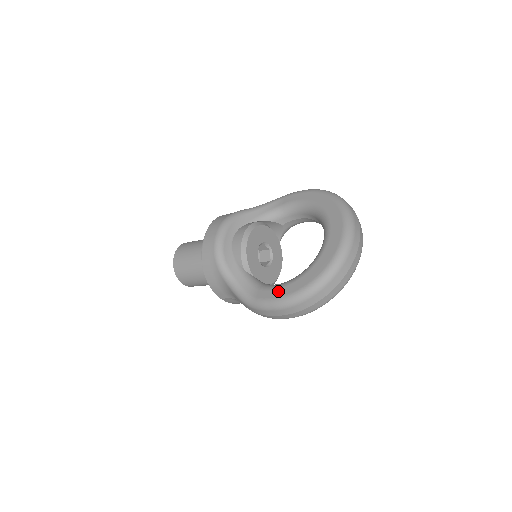
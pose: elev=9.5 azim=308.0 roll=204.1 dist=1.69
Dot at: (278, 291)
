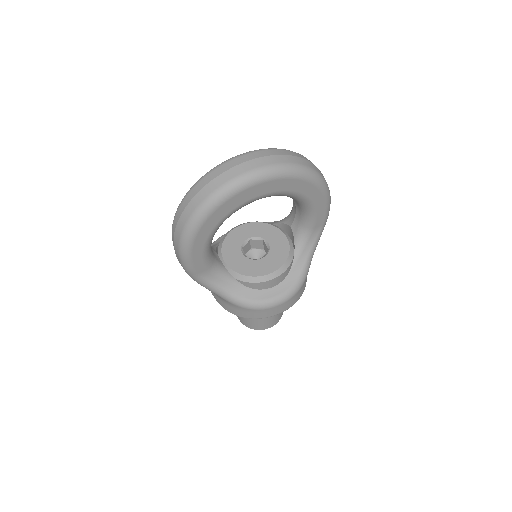
Dot at: occluded
